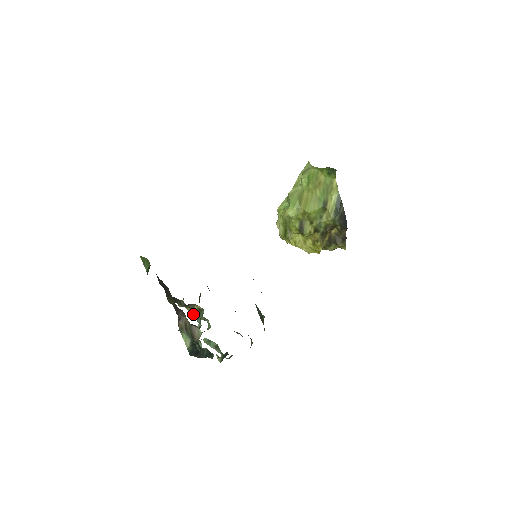
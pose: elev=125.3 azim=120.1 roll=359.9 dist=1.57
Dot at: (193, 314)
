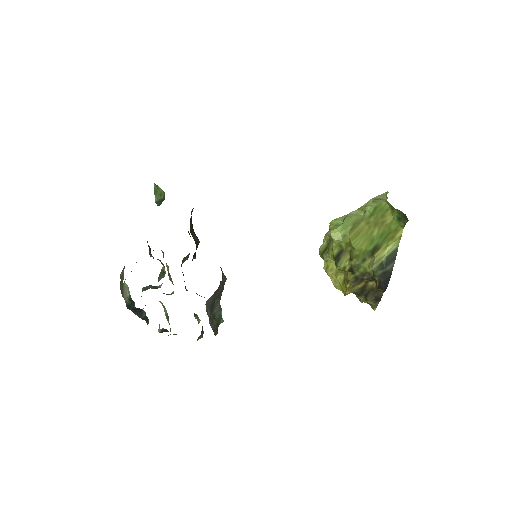
Dot at: (168, 271)
